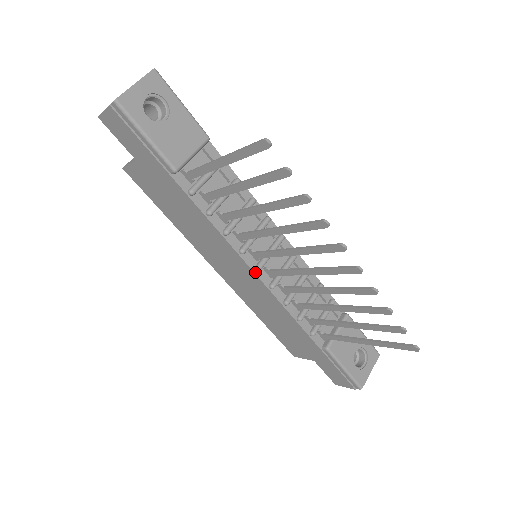
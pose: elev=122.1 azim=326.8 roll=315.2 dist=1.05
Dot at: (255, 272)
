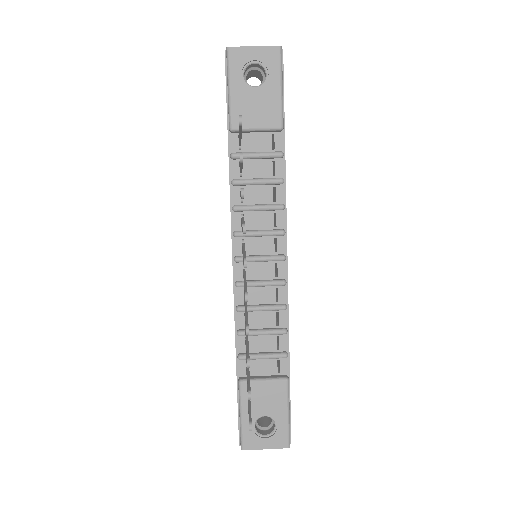
Dot at: (234, 260)
